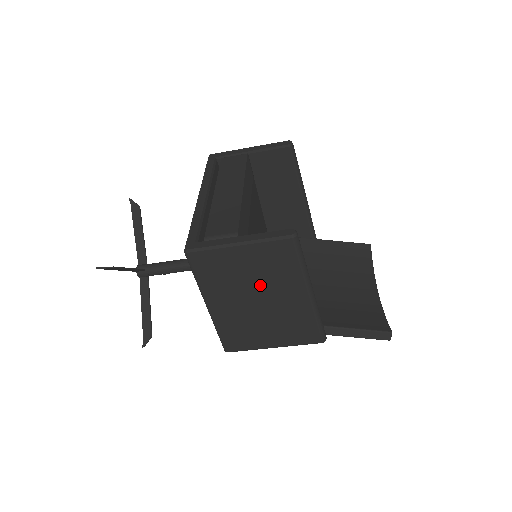
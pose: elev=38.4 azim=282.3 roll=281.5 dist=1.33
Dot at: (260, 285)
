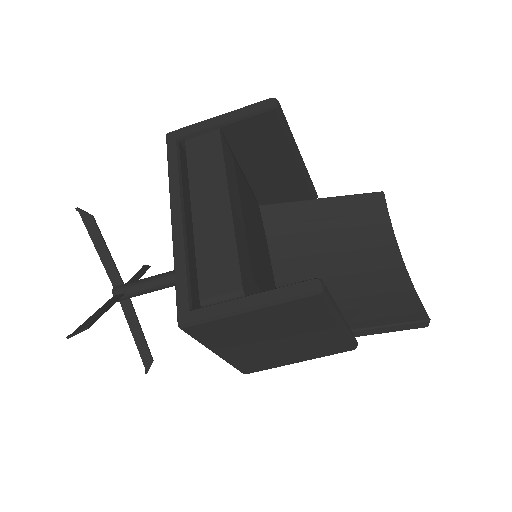
Dot at: (279, 331)
